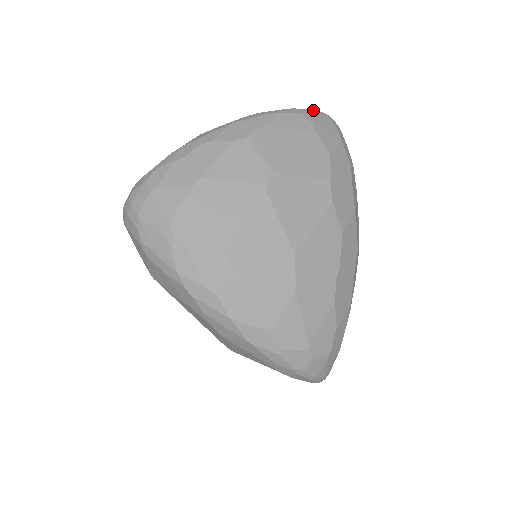
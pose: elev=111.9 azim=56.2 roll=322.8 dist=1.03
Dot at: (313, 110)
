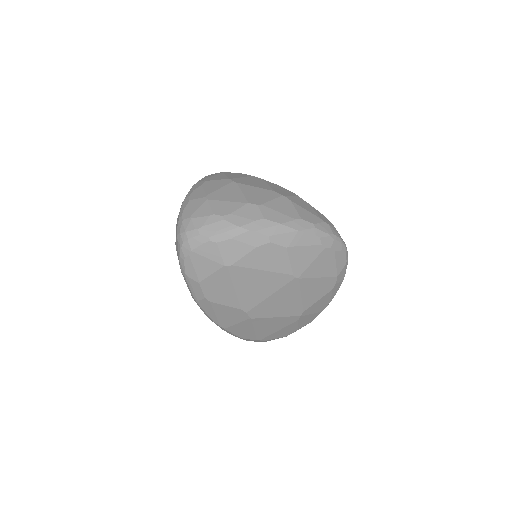
Dot at: occluded
